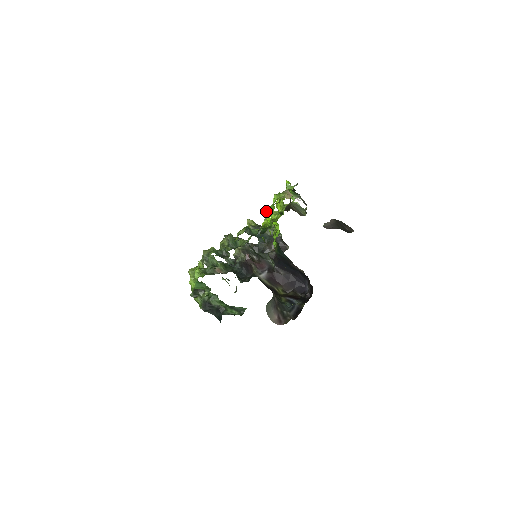
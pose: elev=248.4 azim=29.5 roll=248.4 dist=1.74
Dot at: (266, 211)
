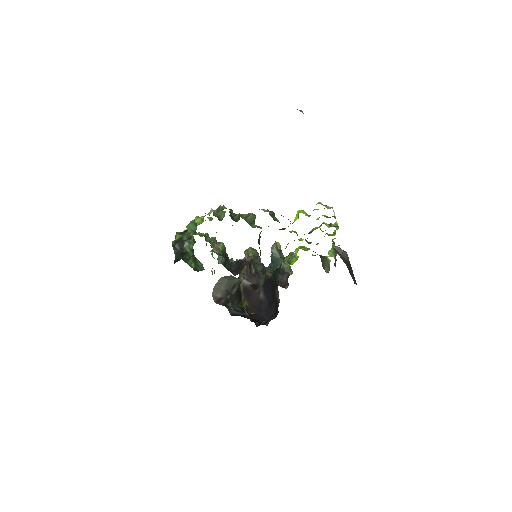
Dot at: (300, 210)
